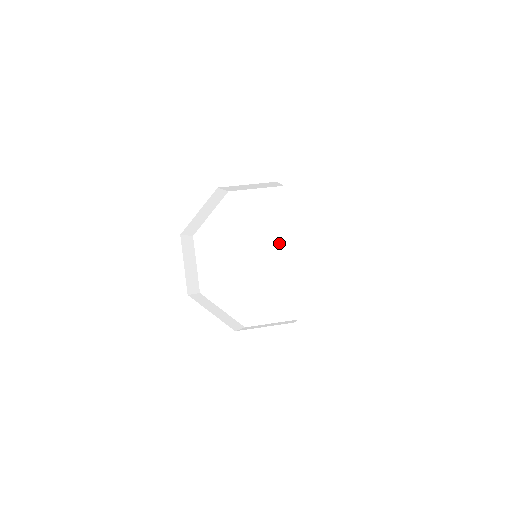
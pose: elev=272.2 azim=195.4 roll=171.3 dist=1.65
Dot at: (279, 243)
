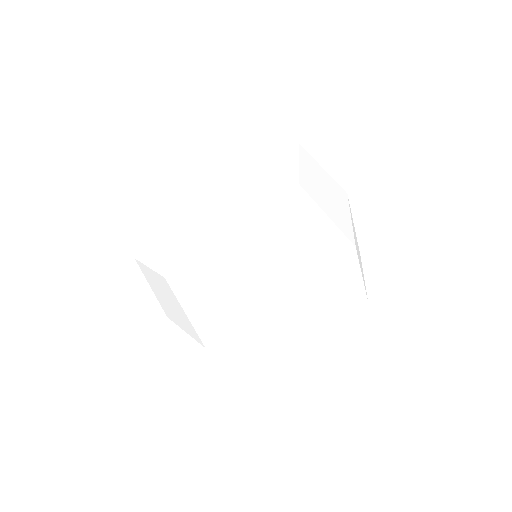
Dot at: (208, 156)
